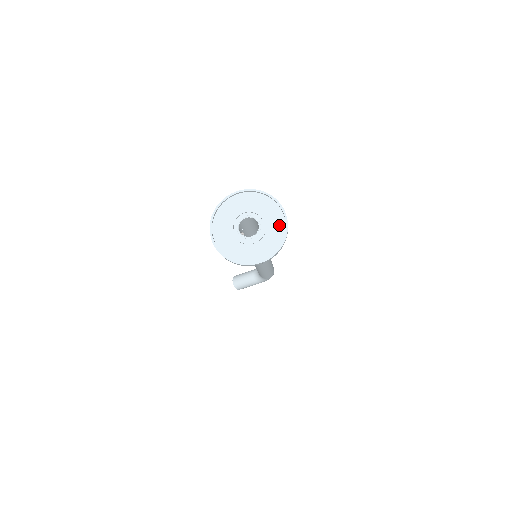
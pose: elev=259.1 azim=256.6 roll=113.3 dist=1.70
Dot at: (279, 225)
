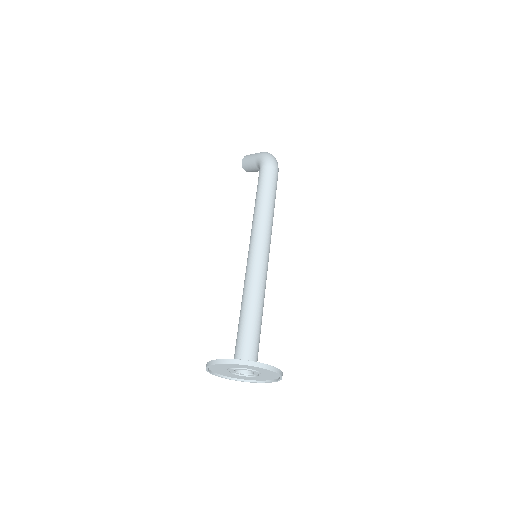
Dot at: (266, 370)
